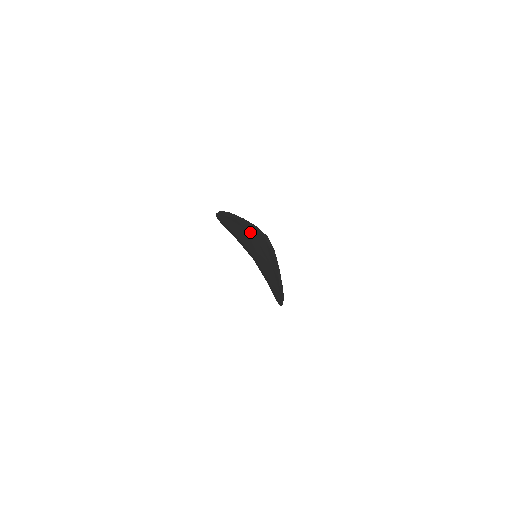
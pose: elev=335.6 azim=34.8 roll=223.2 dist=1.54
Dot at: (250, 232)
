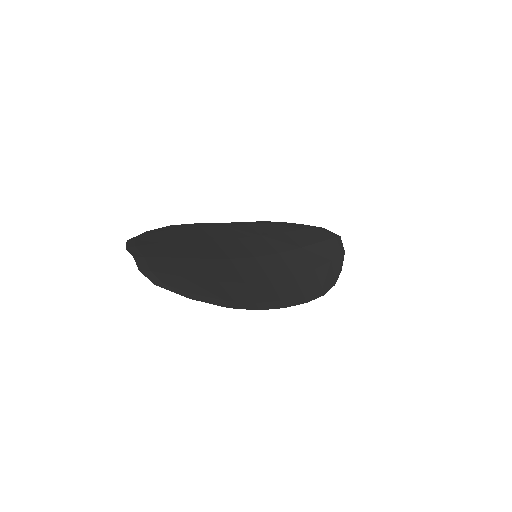
Dot at: (156, 248)
